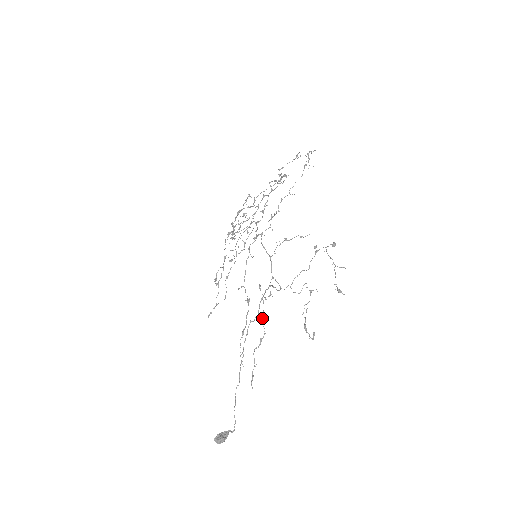
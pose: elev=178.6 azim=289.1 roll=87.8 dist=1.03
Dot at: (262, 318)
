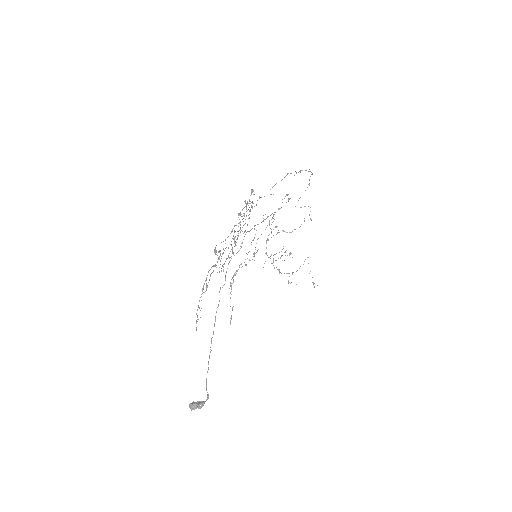
Dot at: (213, 271)
